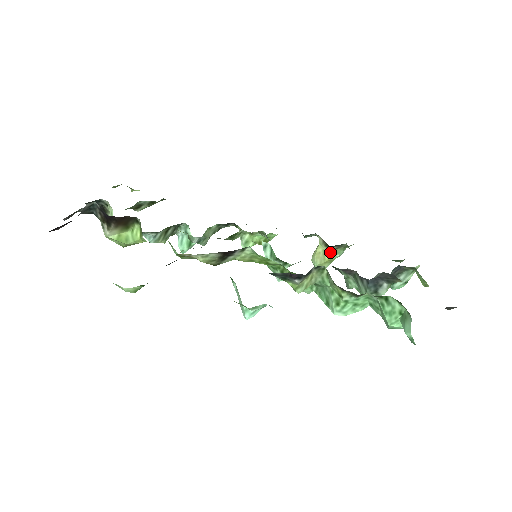
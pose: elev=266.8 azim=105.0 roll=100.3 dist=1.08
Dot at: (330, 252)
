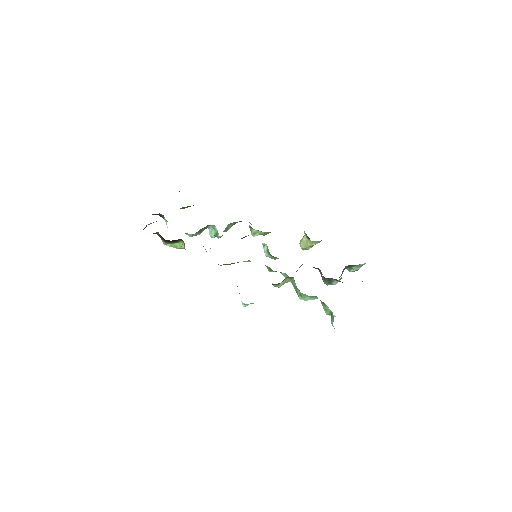
Dot at: (311, 242)
